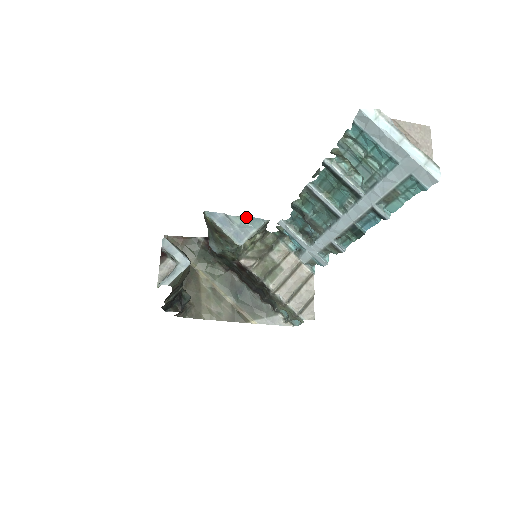
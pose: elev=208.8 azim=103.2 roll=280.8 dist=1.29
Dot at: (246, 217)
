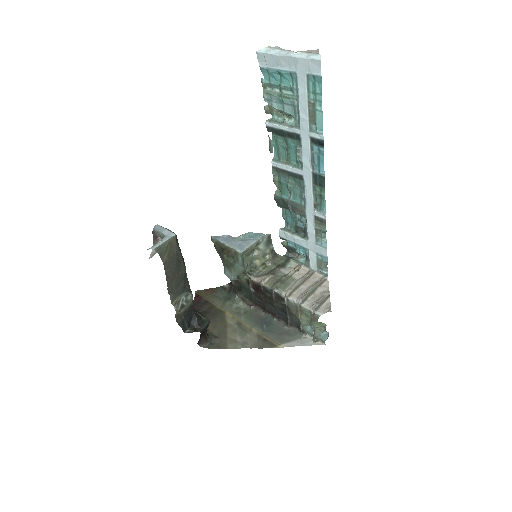
Dot at: (247, 234)
